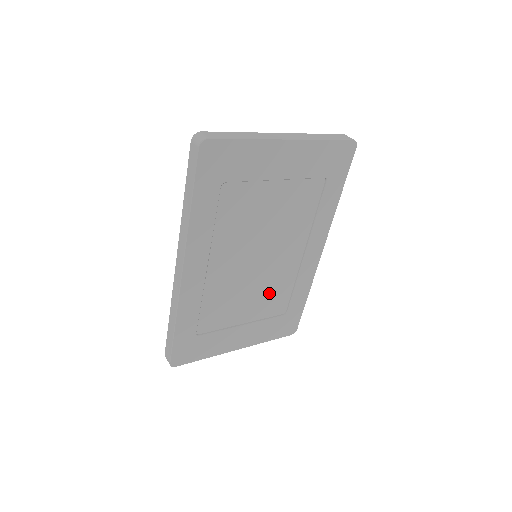
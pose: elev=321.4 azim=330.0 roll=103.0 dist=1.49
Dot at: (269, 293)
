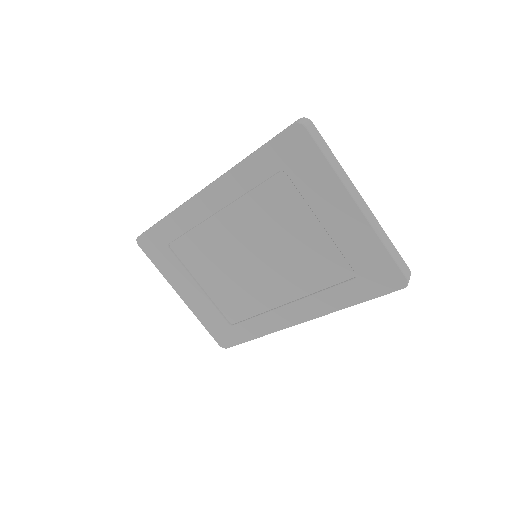
Dot at: (236, 293)
